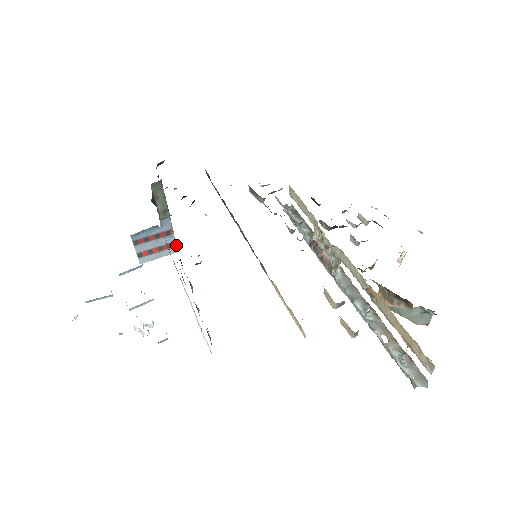
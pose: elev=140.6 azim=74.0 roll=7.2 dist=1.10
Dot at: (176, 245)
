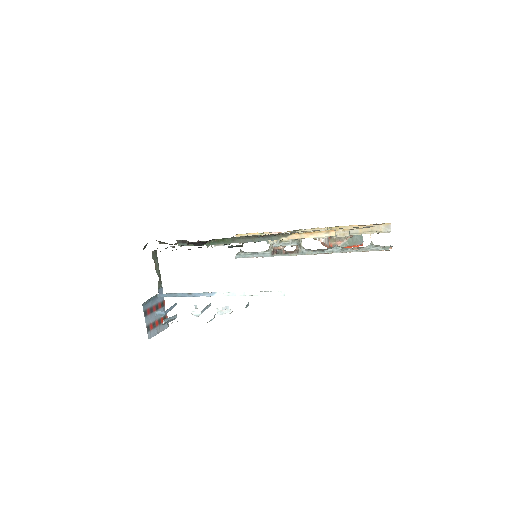
Dot at: occluded
